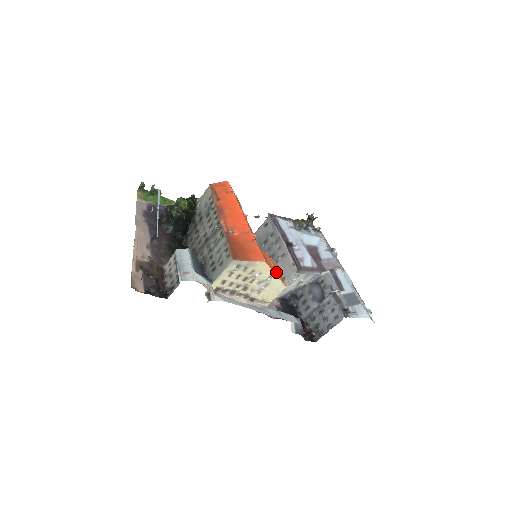
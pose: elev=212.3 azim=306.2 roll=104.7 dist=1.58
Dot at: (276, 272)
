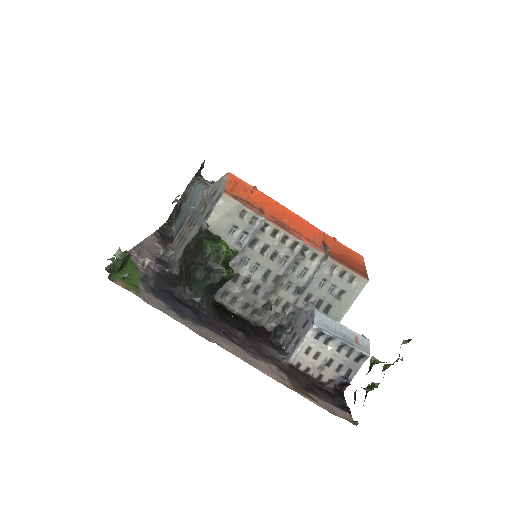
Dot at: occluded
